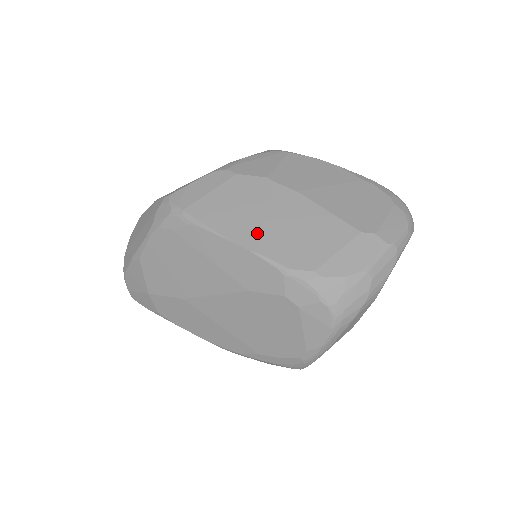
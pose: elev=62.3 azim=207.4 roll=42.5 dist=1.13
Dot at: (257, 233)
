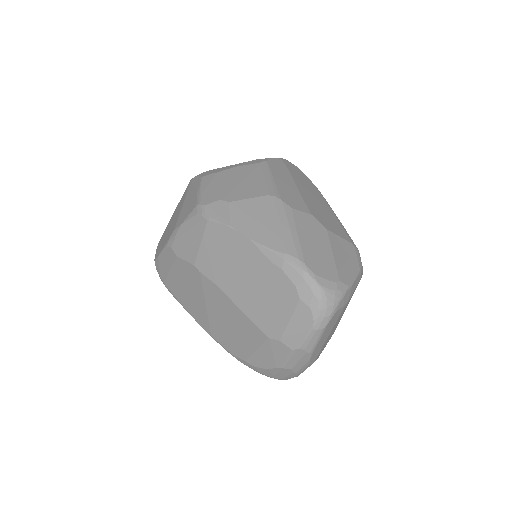
Dot at: (205, 319)
